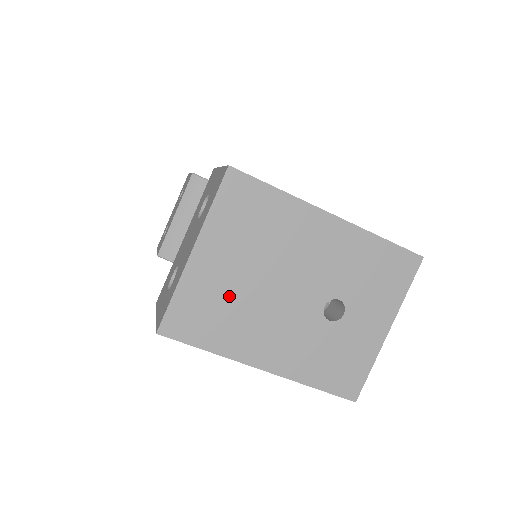
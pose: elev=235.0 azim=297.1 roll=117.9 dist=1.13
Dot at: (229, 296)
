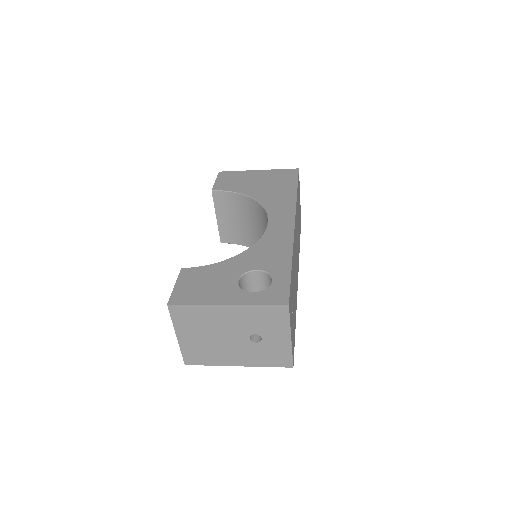
Dot at: (203, 346)
